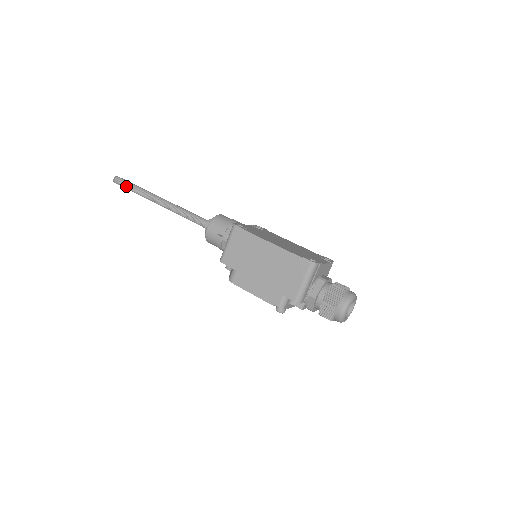
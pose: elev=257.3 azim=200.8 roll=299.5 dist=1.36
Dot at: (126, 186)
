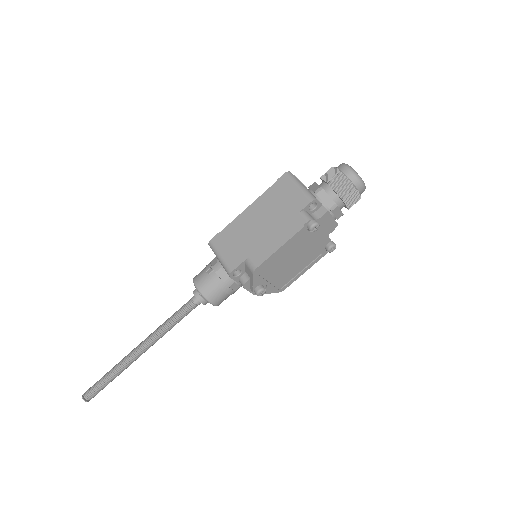
Dot at: (99, 383)
